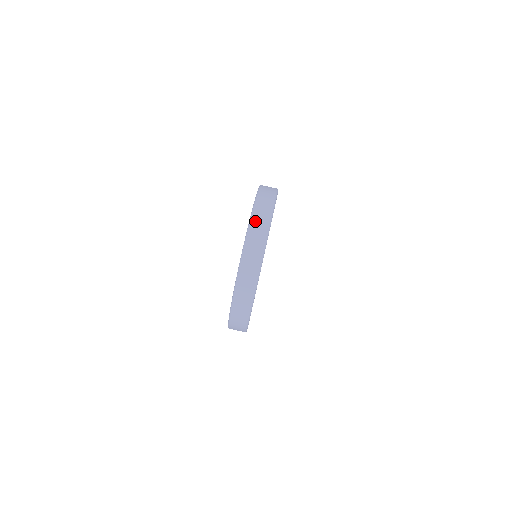
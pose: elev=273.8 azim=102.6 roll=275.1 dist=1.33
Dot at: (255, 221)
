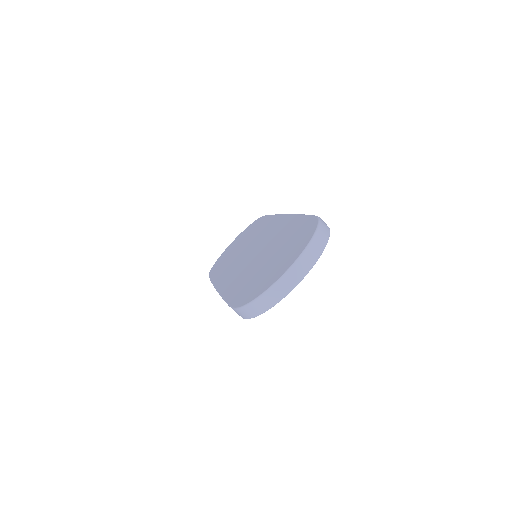
Dot at: (313, 246)
